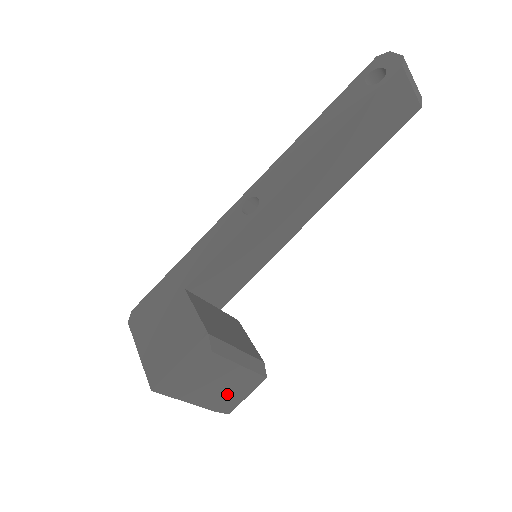
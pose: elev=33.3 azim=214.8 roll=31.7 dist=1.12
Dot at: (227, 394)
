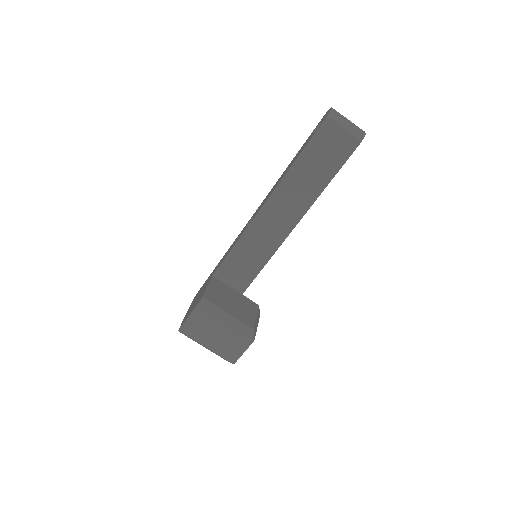
Dot at: (227, 346)
